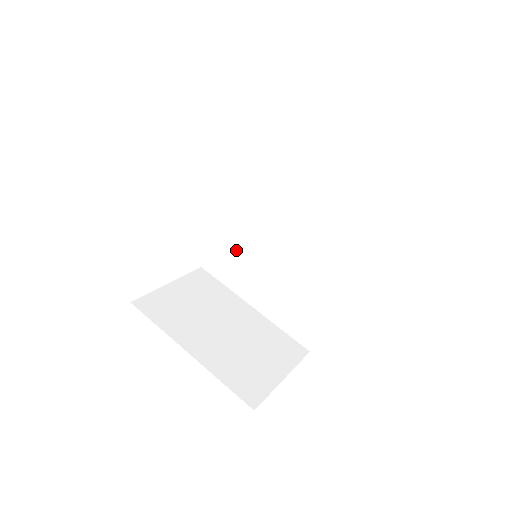
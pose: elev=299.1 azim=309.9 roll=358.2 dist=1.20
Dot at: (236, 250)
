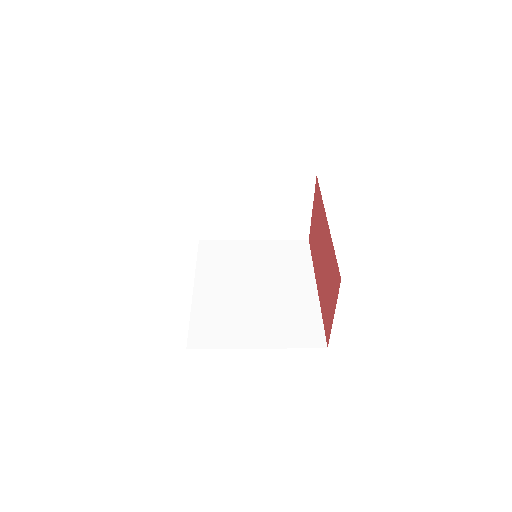
Dot at: (218, 315)
